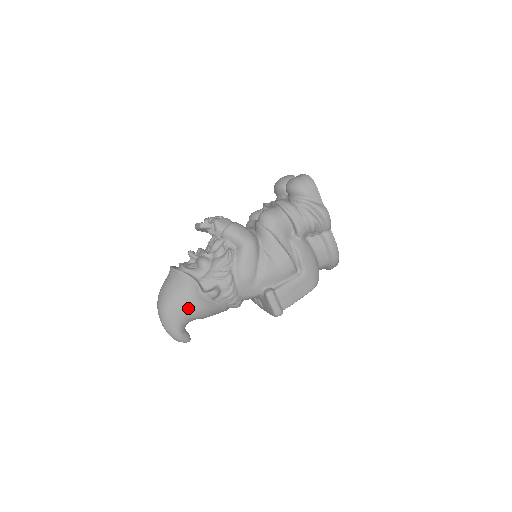
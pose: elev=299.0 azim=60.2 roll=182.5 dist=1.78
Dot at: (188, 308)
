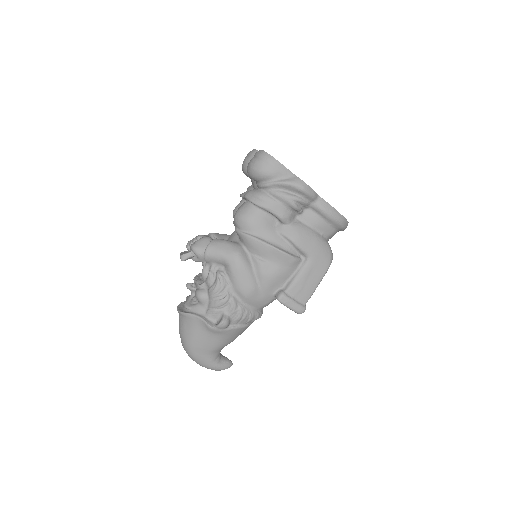
Dot at: (209, 344)
